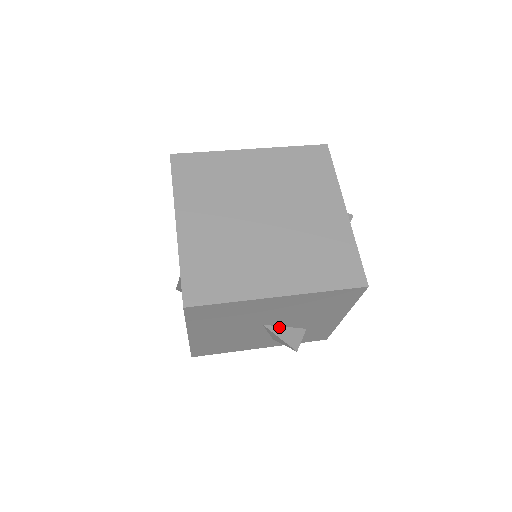
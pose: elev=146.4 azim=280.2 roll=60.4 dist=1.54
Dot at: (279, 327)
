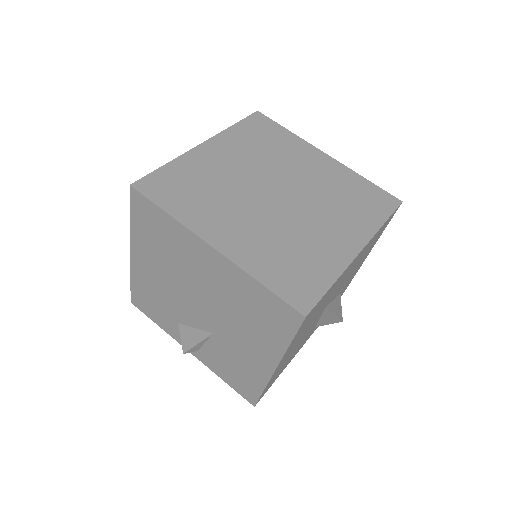
Dot at: (331, 303)
